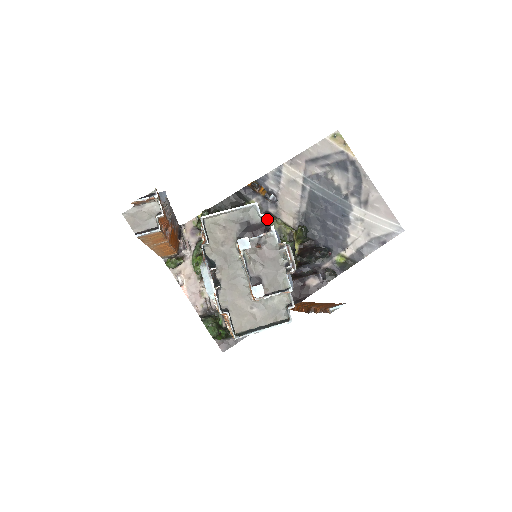
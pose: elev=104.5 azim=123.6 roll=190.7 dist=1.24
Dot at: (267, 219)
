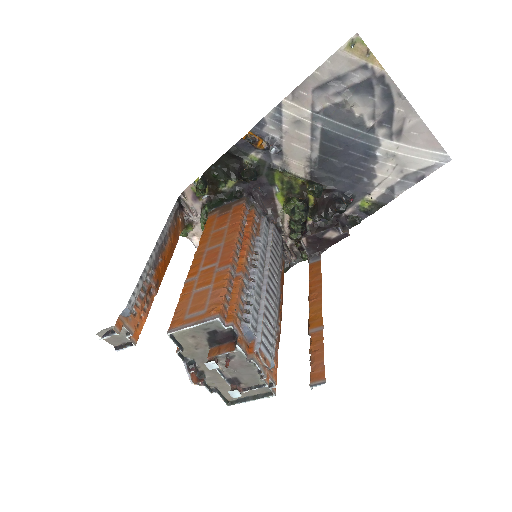
Dot at: (233, 329)
